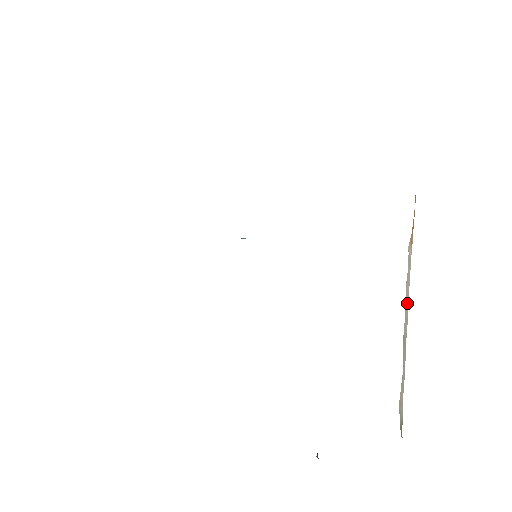
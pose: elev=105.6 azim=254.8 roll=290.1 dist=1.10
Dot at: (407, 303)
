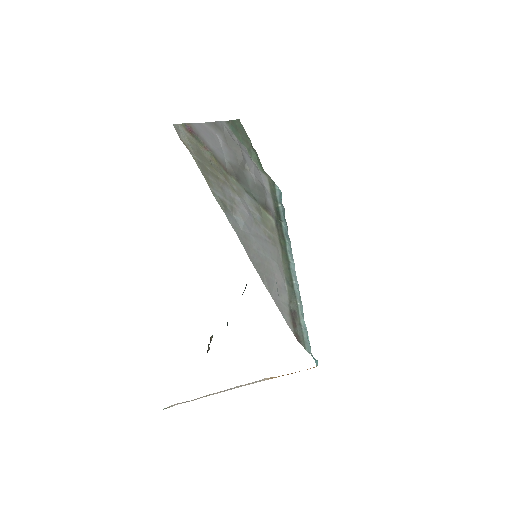
Dot at: (229, 389)
